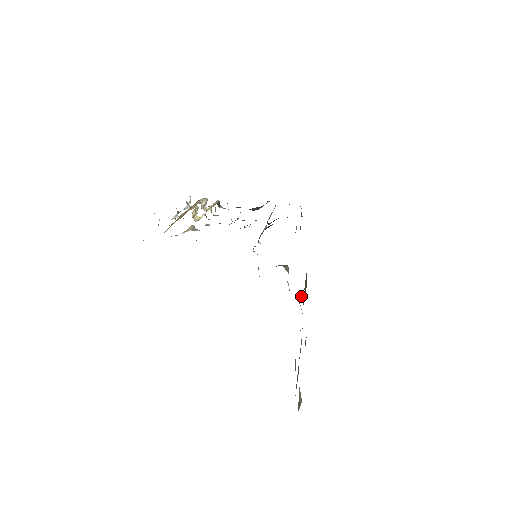
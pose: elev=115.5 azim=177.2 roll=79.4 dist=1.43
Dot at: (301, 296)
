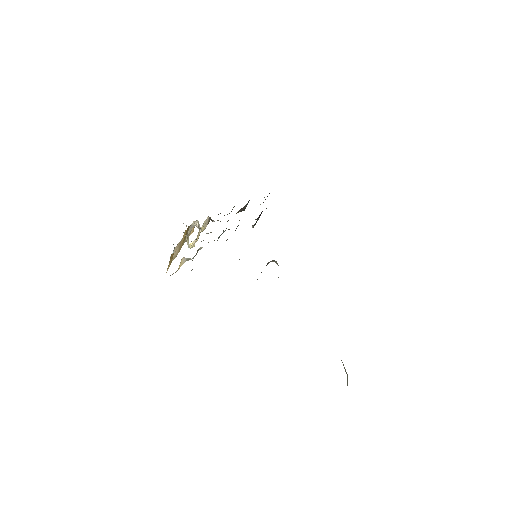
Dot at: occluded
